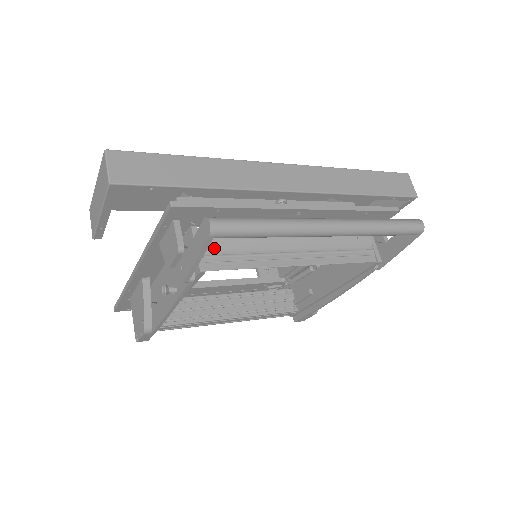
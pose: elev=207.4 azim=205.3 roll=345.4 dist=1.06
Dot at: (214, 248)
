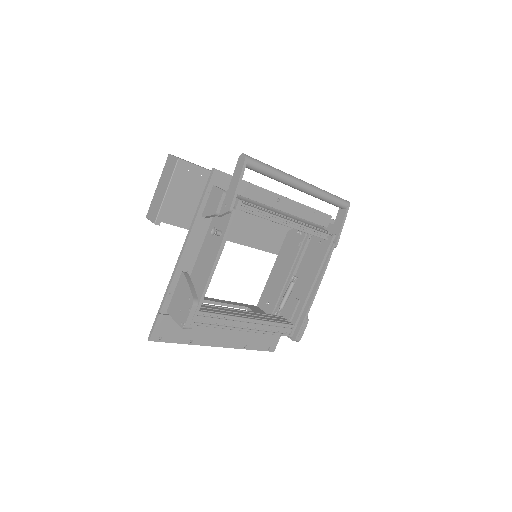
Dot at: (241, 199)
